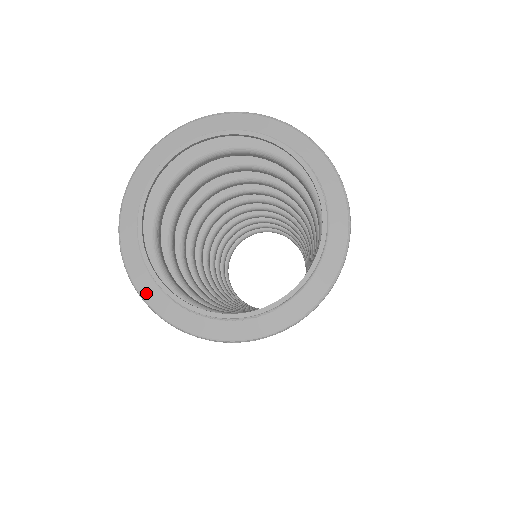
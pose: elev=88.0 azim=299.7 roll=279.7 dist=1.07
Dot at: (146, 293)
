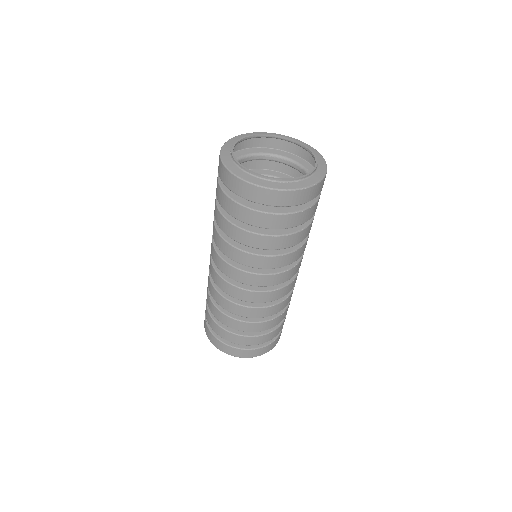
Dot at: (257, 183)
